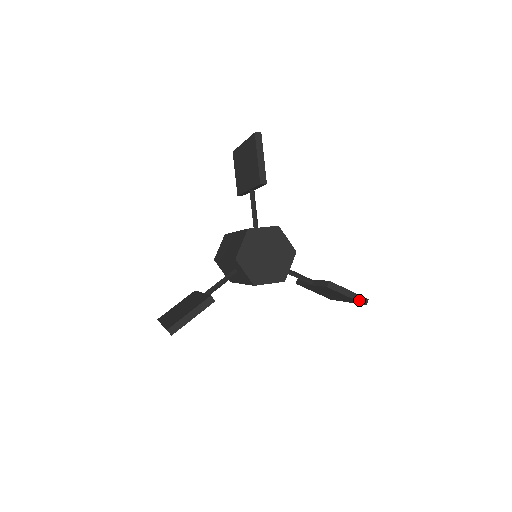
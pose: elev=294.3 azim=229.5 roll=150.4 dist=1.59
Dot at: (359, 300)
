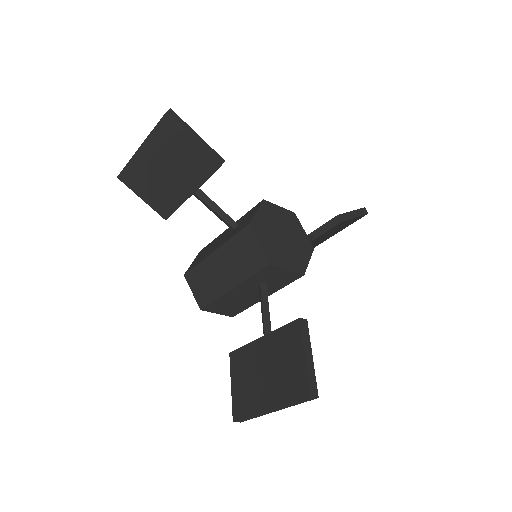
Dot at: (362, 214)
